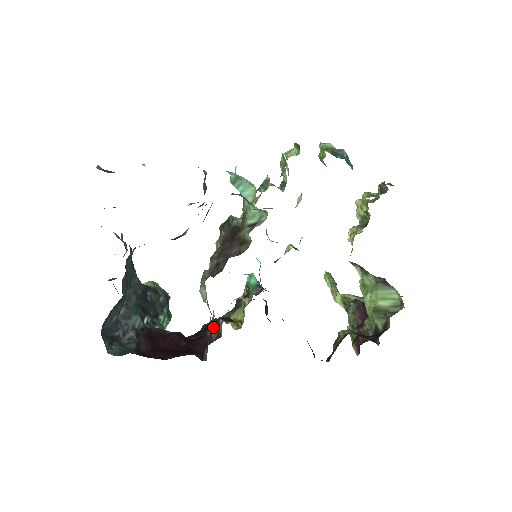
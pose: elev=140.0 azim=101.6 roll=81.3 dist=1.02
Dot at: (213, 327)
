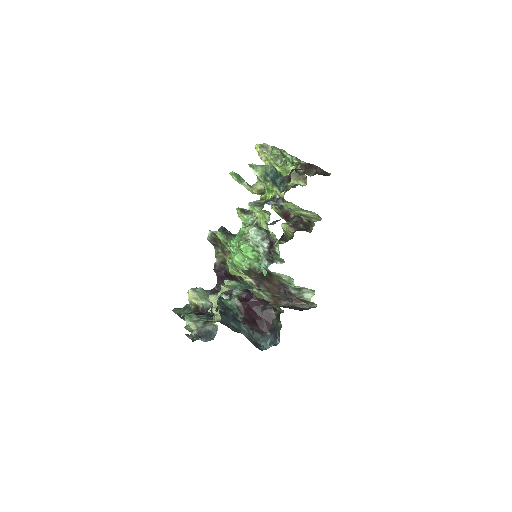
Dot at: (236, 278)
